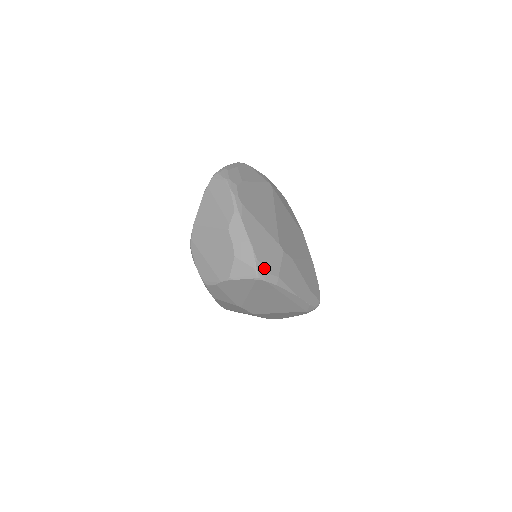
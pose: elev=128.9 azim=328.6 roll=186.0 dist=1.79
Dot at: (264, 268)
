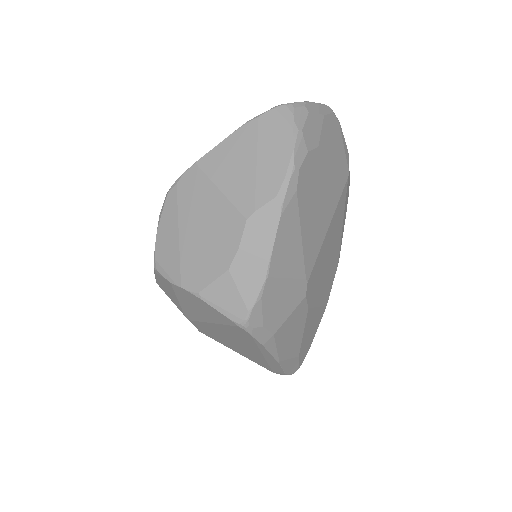
Dot at: (263, 315)
